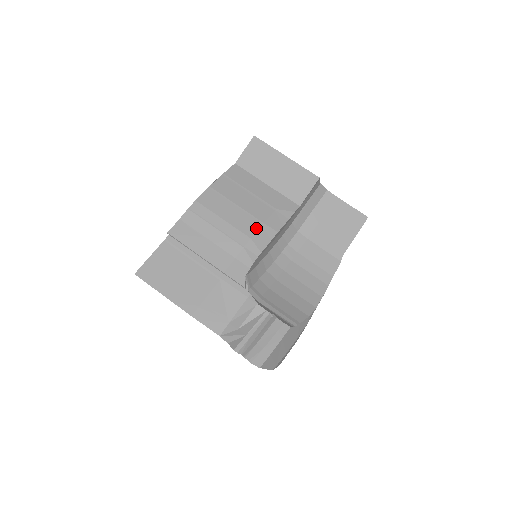
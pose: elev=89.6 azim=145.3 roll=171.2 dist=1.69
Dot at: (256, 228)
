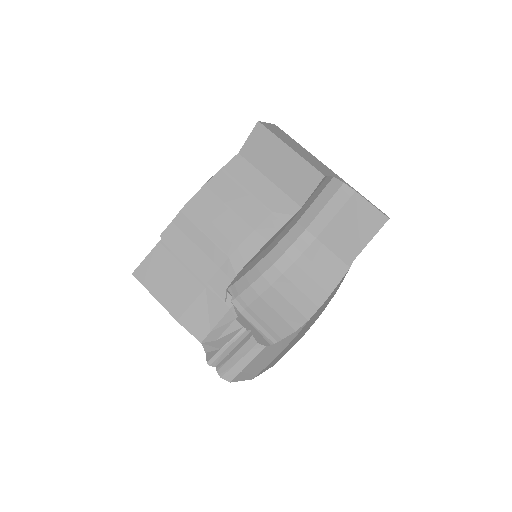
Dot at: (245, 236)
